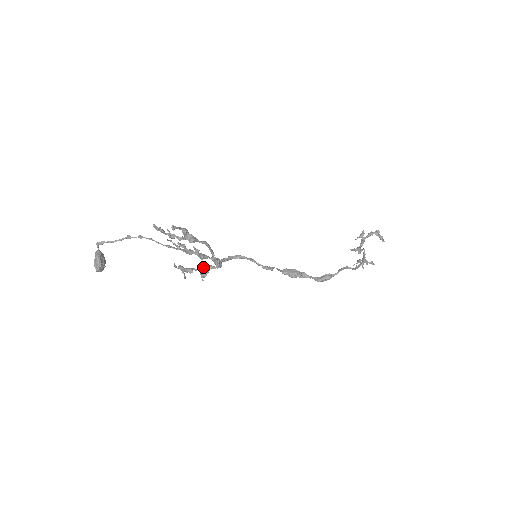
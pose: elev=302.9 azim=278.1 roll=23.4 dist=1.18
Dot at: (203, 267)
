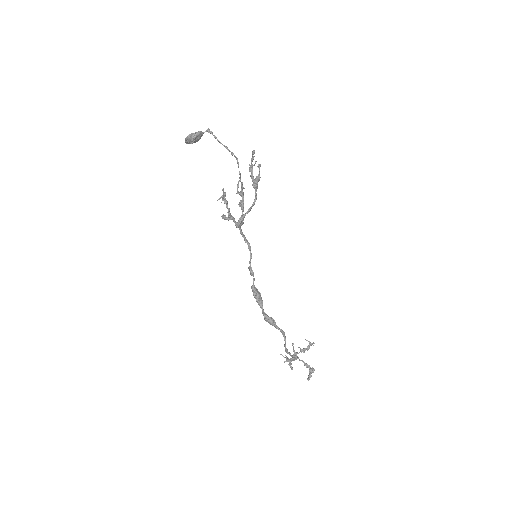
Dot at: occluded
